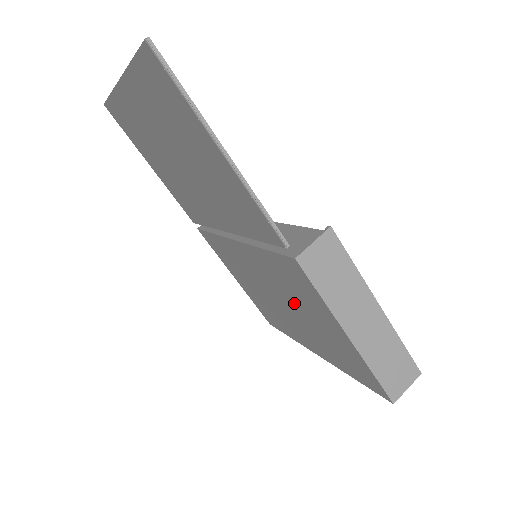
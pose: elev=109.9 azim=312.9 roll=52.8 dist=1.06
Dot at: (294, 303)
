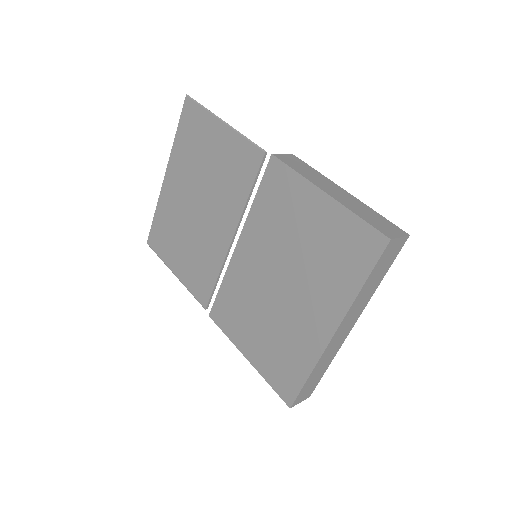
Dot at: (289, 245)
